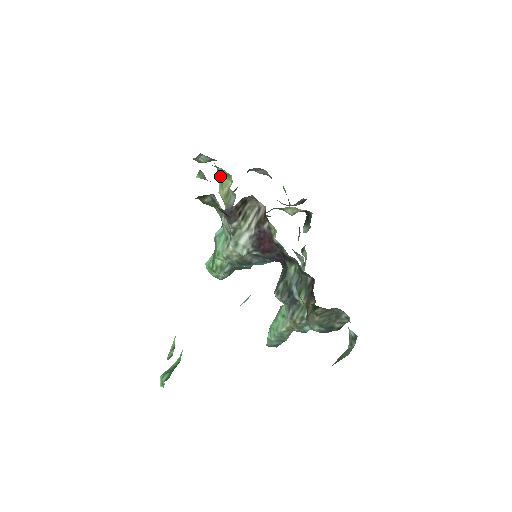
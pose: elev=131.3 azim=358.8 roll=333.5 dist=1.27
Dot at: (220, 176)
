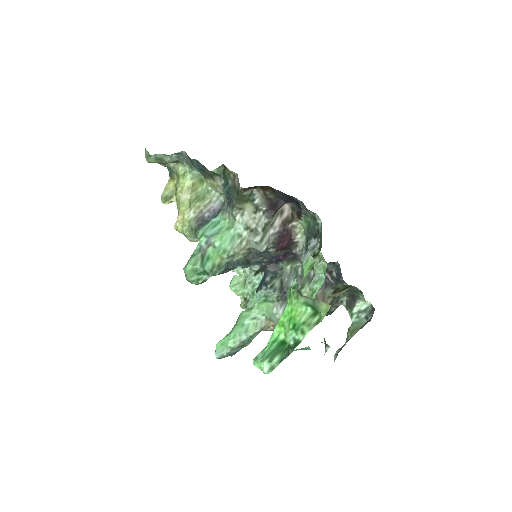
Dot at: (189, 180)
